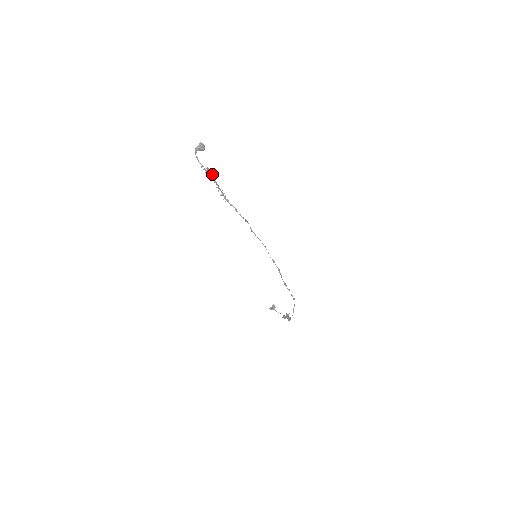
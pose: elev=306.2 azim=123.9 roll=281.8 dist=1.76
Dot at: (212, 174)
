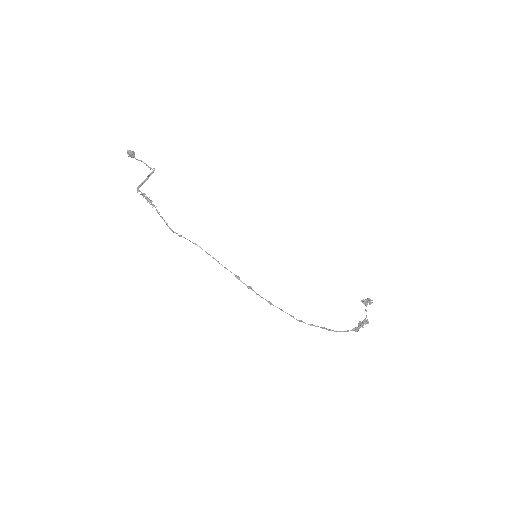
Dot at: (139, 185)
